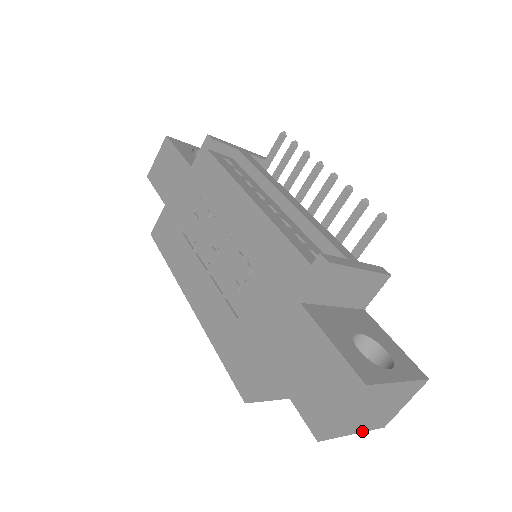
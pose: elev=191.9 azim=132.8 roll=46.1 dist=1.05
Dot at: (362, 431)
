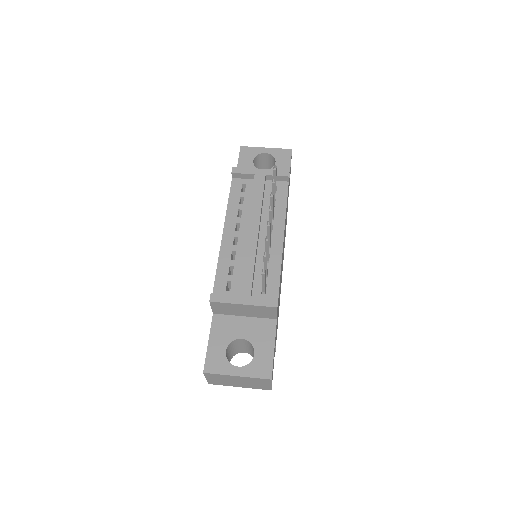
Dot at: (247, 387)
